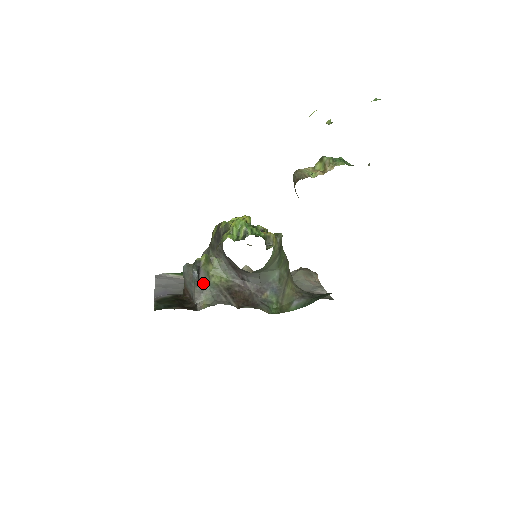
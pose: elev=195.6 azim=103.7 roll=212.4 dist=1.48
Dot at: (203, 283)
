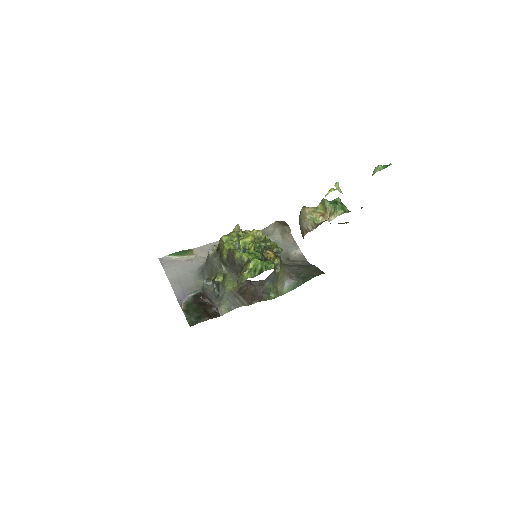
Dot at: (222, 295)
